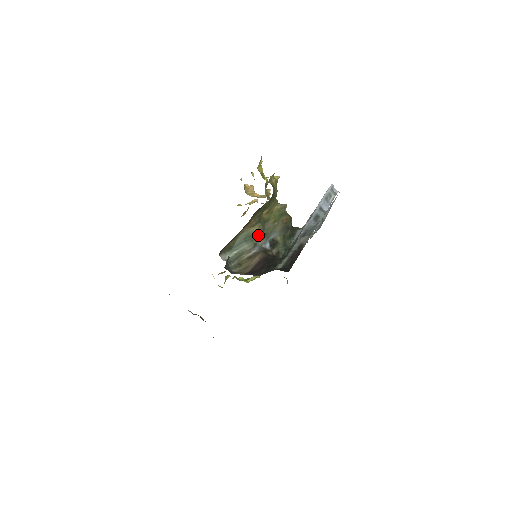
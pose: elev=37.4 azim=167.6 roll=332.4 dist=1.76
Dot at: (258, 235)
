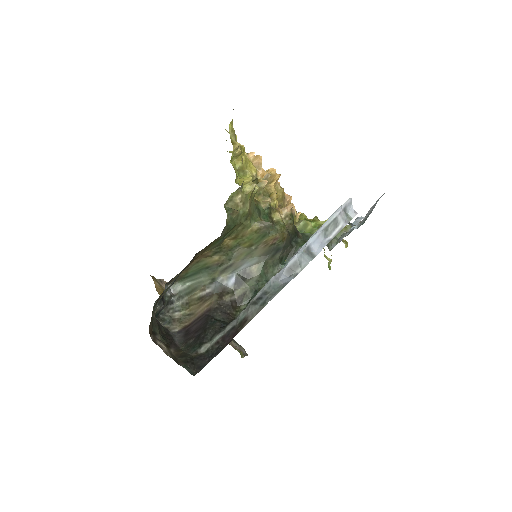
Dot at: (219, 267)
